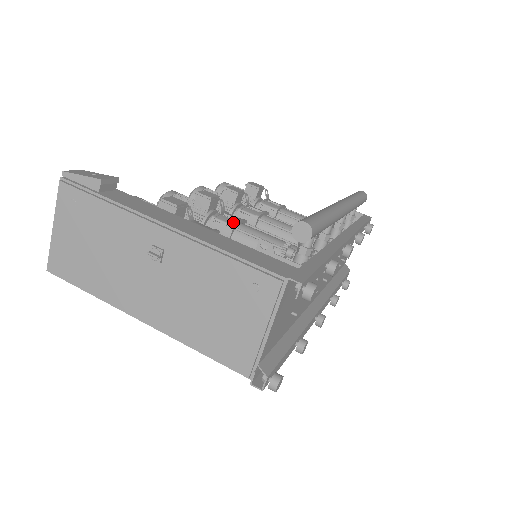
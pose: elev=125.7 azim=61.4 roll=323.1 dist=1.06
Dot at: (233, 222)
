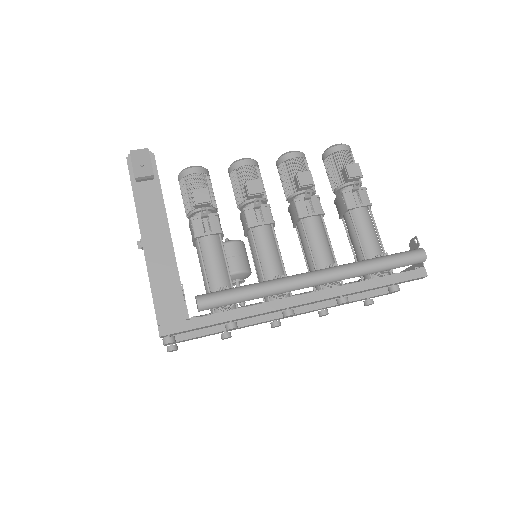
Dot at: (252, 223)
